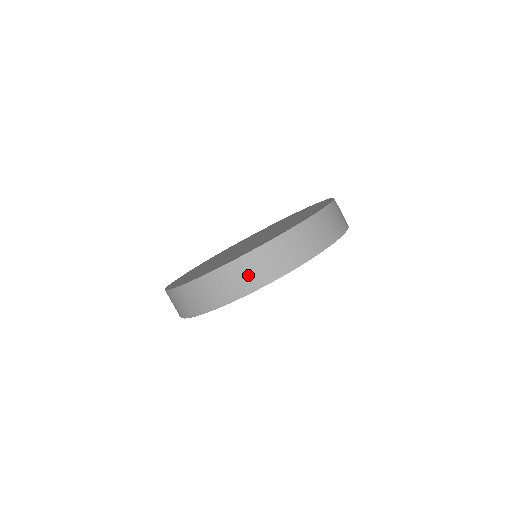
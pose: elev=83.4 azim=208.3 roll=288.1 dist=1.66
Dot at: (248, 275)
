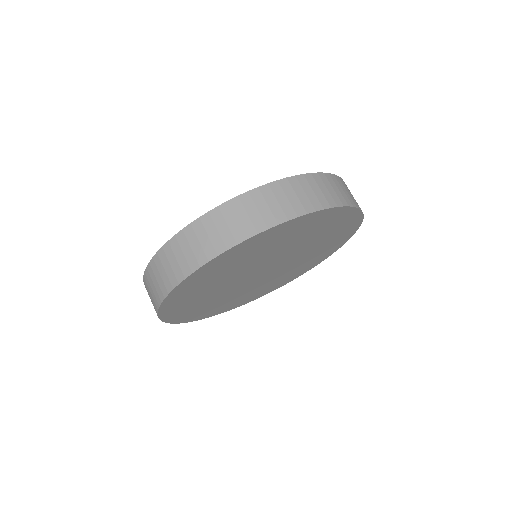
Dot at: (238, 221)
